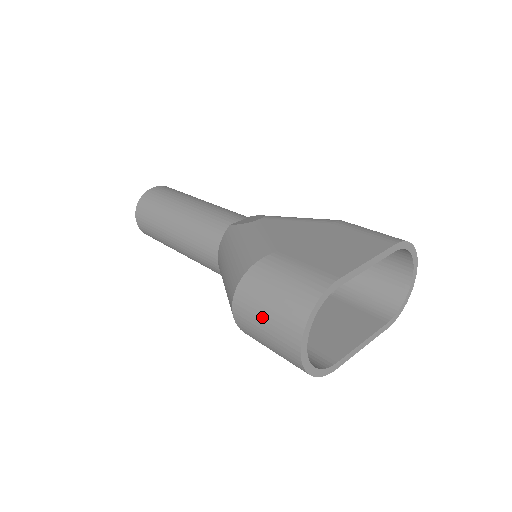
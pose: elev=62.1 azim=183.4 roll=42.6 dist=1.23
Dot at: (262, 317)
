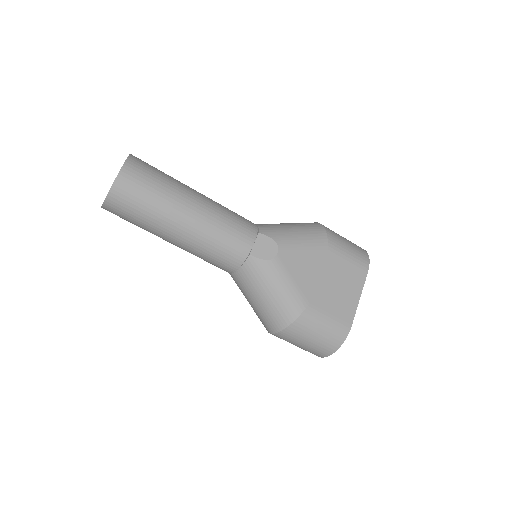
Dot at: (301, 344)
